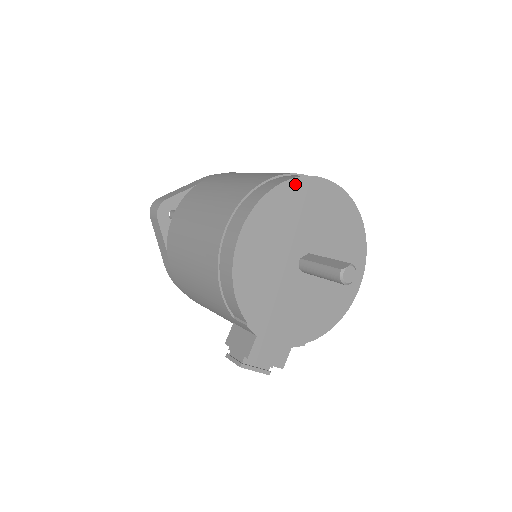
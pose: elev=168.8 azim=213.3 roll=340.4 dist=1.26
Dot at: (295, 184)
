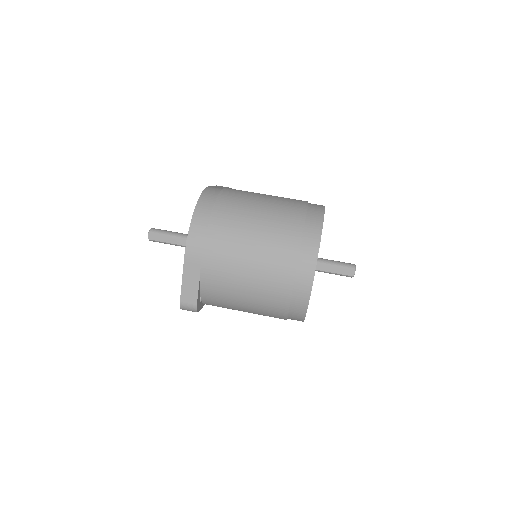
Dot at: (314, 273)
